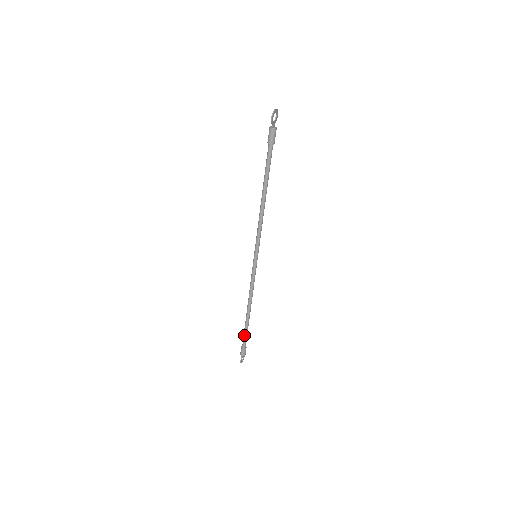
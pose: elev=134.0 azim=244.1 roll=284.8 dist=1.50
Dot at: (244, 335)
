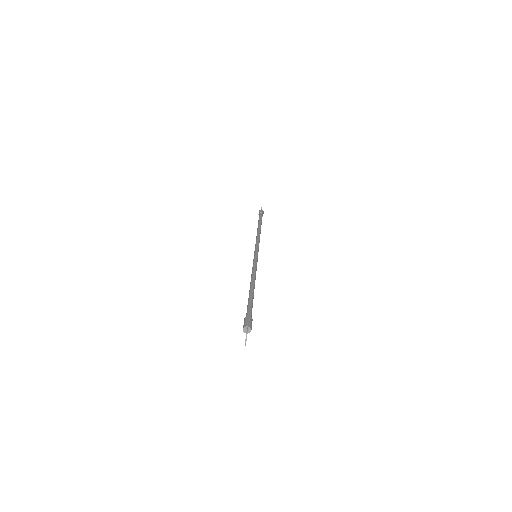
Dot at: occluded
